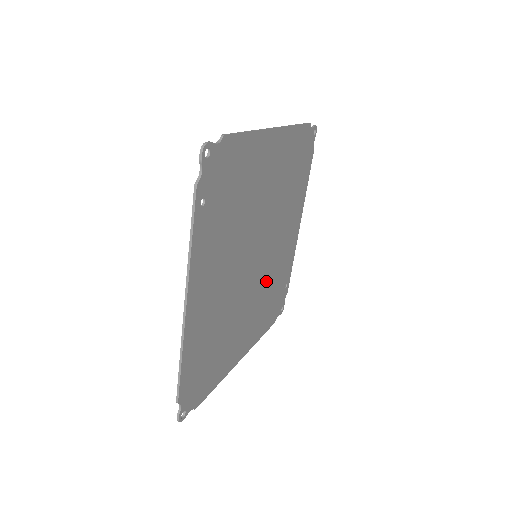
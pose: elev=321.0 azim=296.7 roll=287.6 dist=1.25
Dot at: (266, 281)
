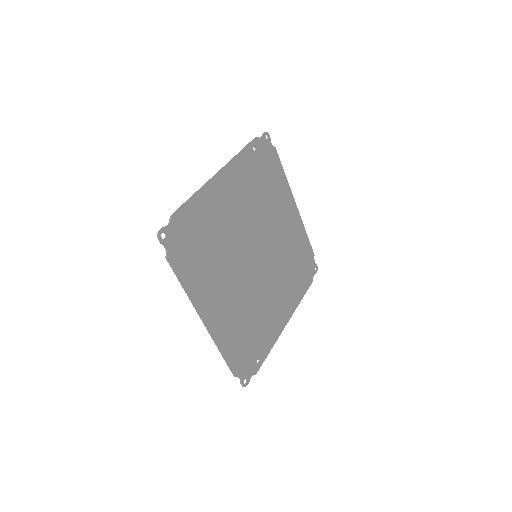
Dot at: (251, 300)
